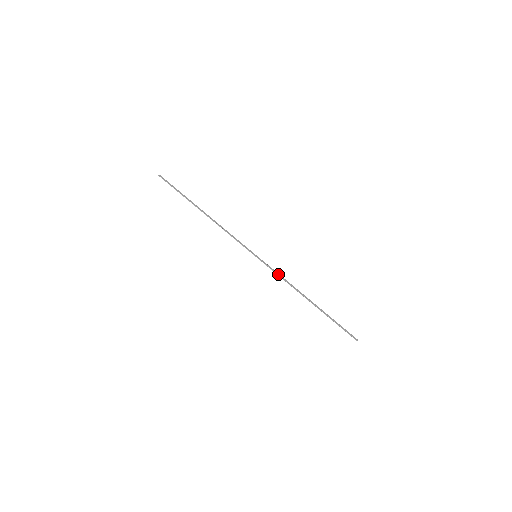
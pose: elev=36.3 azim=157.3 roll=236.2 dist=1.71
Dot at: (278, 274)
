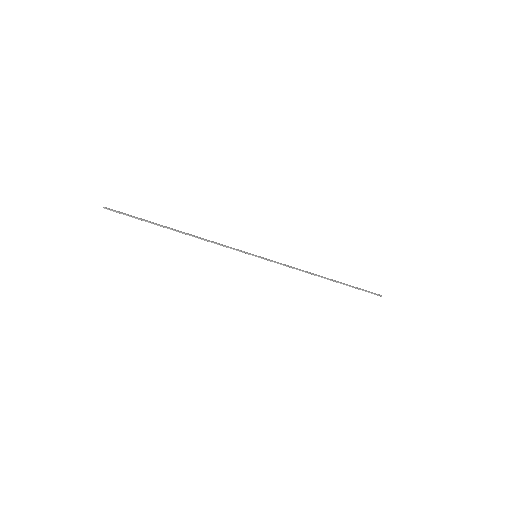
Dot at: (286, 265)
